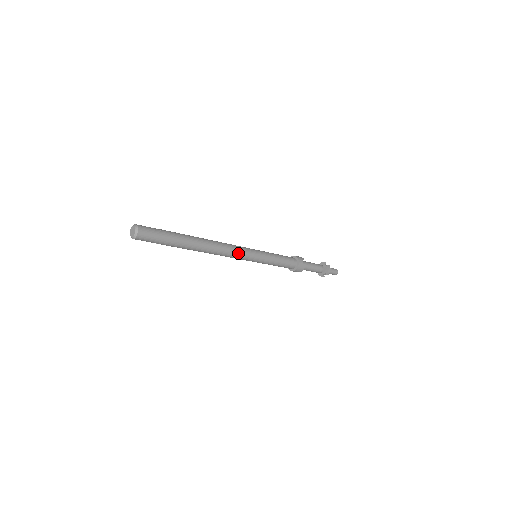
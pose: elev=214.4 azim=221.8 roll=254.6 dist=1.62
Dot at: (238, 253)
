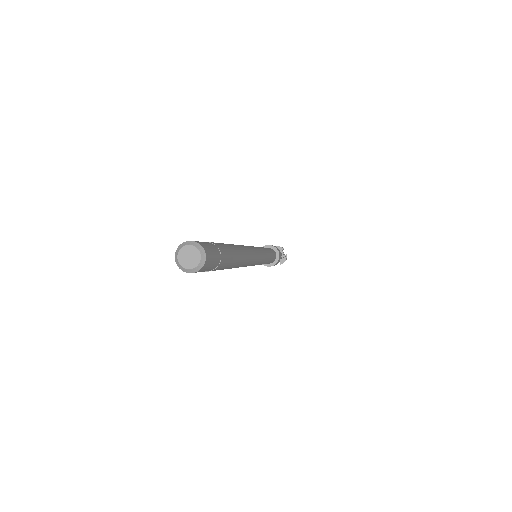
Dot at: (254, 263)
